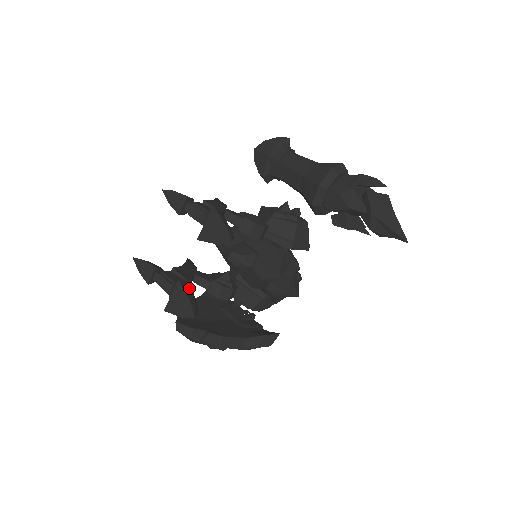
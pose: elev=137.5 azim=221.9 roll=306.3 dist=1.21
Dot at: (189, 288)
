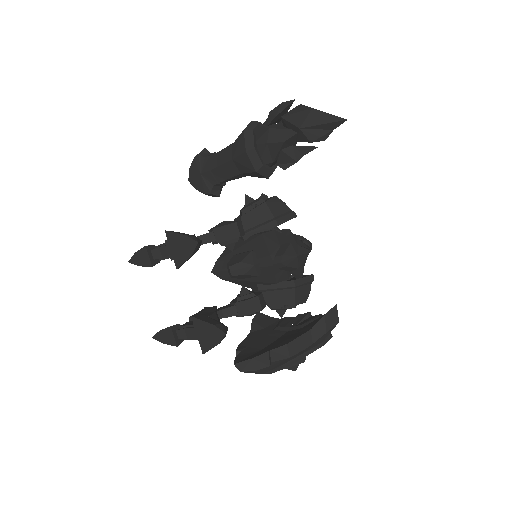
Dot at: (208, 317)
